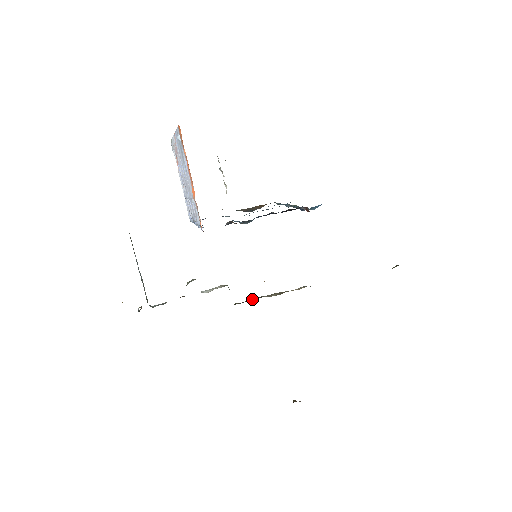
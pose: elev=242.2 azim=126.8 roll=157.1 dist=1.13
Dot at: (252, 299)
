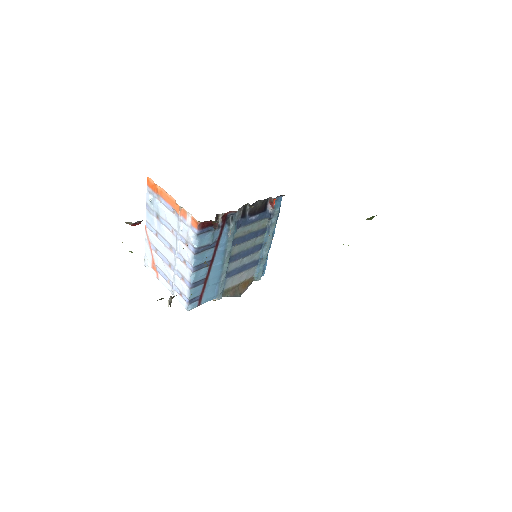
Dot at: occluded
